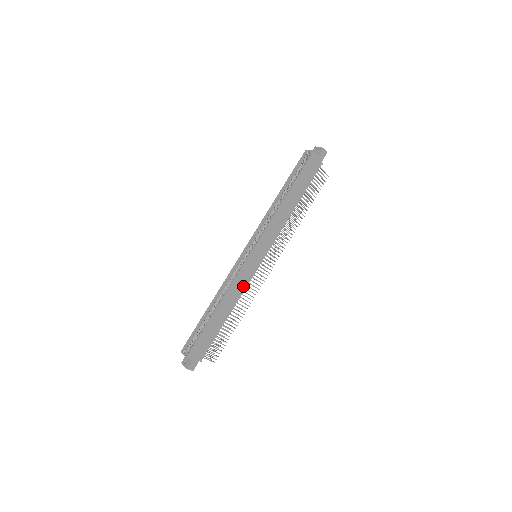
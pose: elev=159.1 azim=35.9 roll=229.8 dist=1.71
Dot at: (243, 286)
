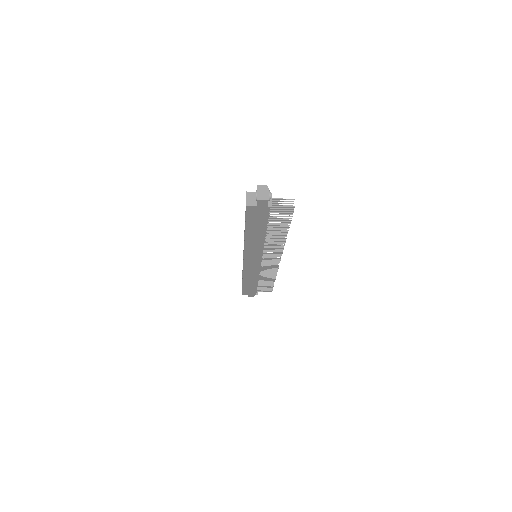
Dot at: (256, 272)
